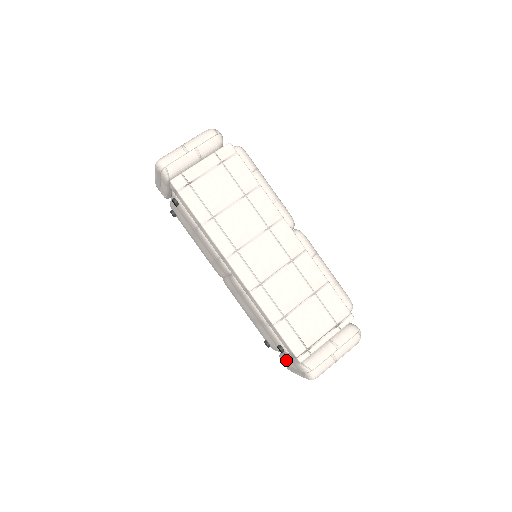
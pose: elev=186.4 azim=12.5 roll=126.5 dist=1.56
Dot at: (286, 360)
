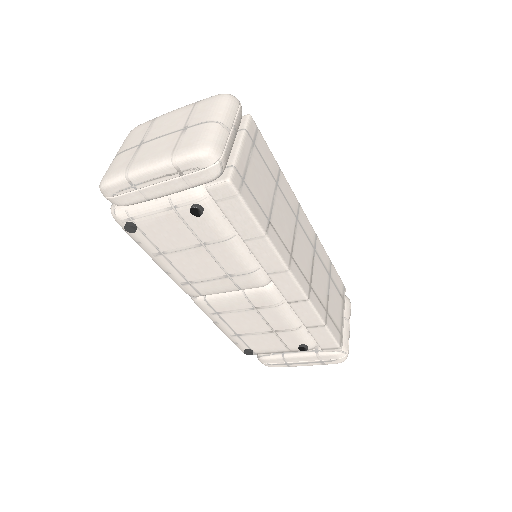
Dot at: (290, 358)
